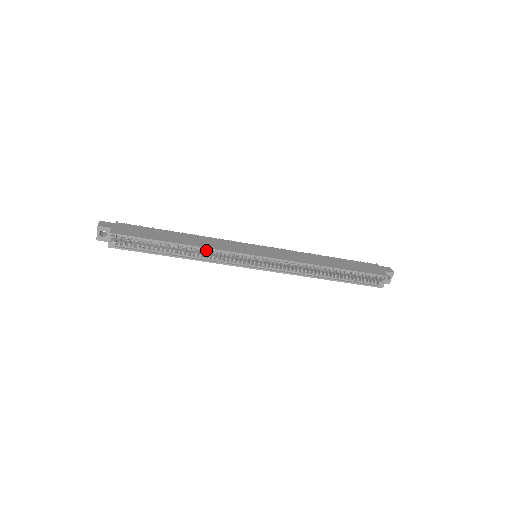
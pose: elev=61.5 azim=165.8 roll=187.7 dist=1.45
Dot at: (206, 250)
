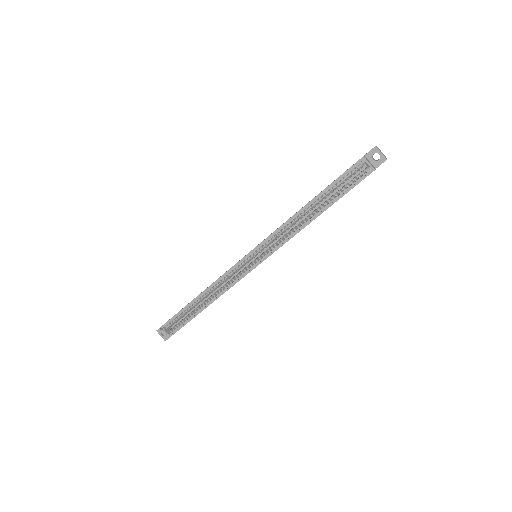
Dot at: (215, 286)
